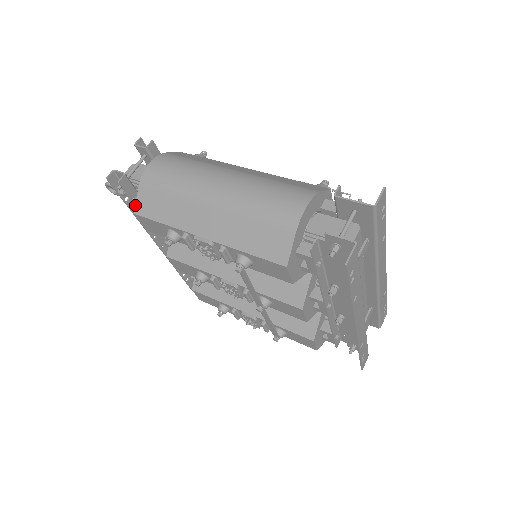
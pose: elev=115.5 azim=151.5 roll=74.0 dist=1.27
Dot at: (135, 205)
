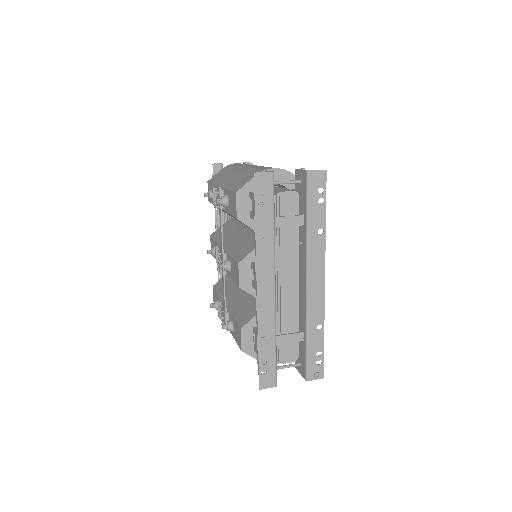
Dot at: (212, 177)
